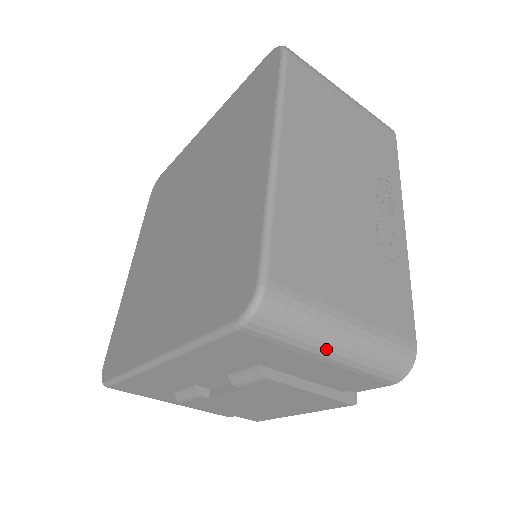
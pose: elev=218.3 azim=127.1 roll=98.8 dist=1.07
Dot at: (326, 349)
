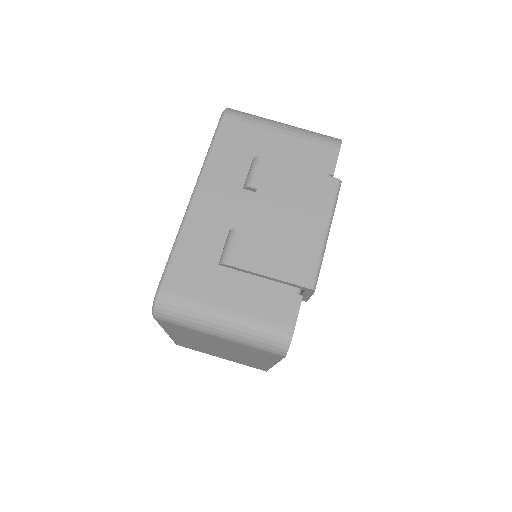
Dot at: (277, 124)
